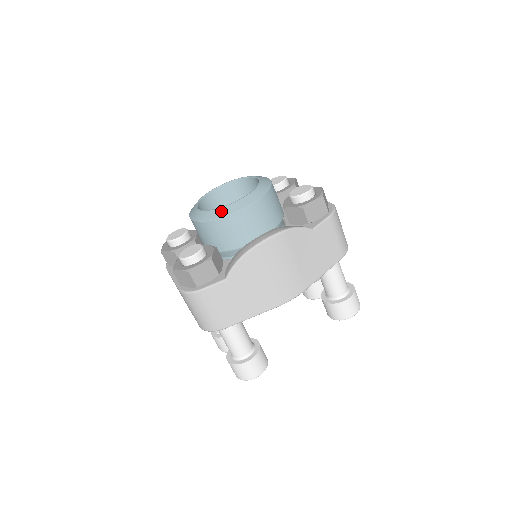
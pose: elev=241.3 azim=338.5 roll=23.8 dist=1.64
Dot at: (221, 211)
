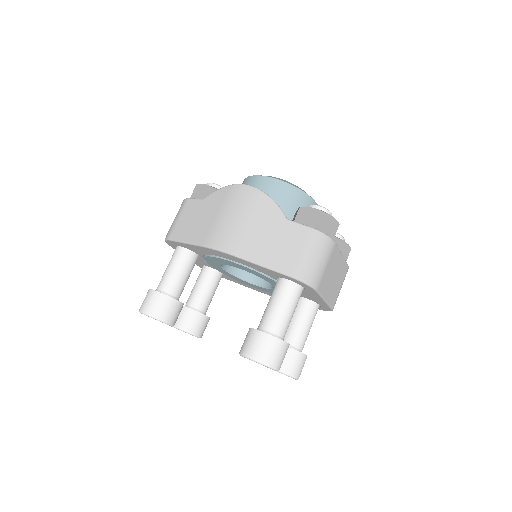
Dot at: occluded
